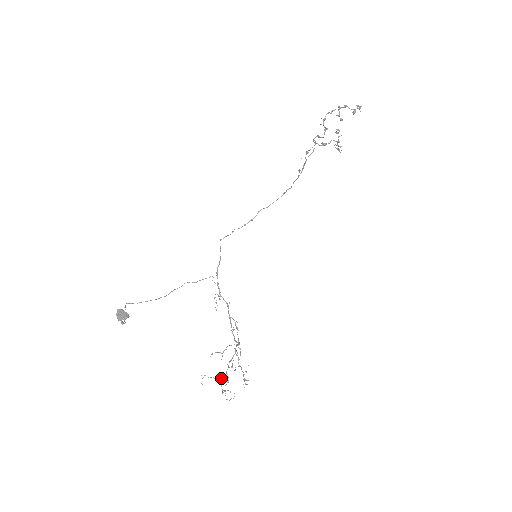
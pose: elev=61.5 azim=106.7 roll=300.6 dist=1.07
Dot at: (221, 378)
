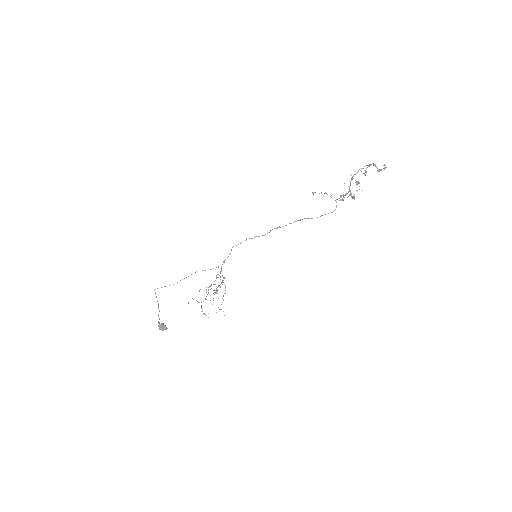
Dot at: occluded
